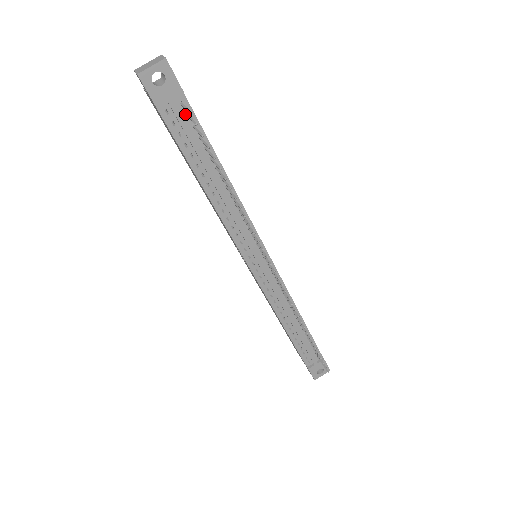
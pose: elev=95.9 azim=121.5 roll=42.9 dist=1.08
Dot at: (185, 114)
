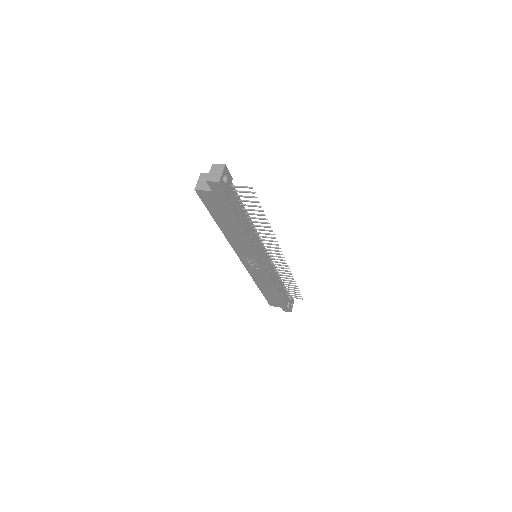
Dot at: (232, 191)
